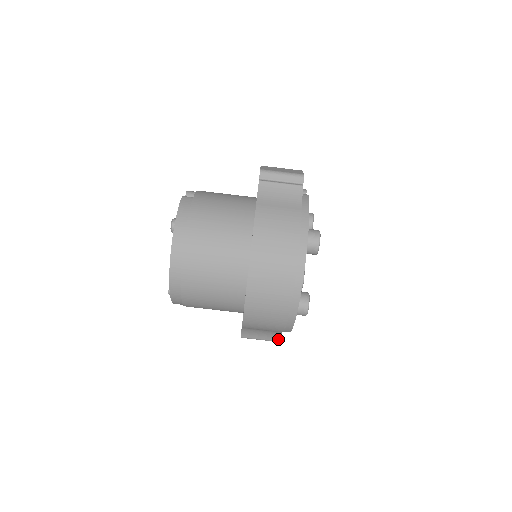
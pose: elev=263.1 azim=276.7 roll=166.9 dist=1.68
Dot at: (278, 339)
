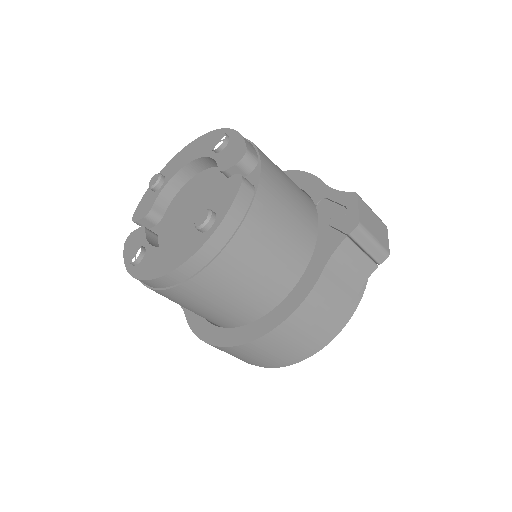
Dot at: occluded
